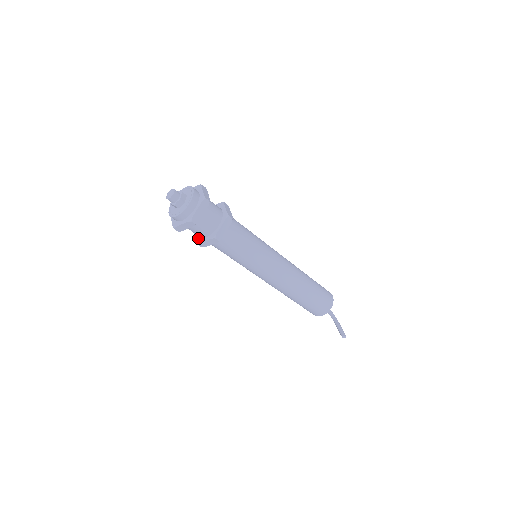
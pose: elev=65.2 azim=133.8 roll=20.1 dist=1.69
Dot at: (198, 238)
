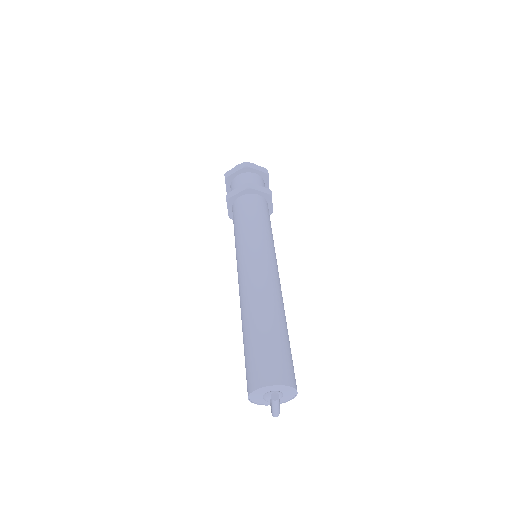
Dot at: occluded
